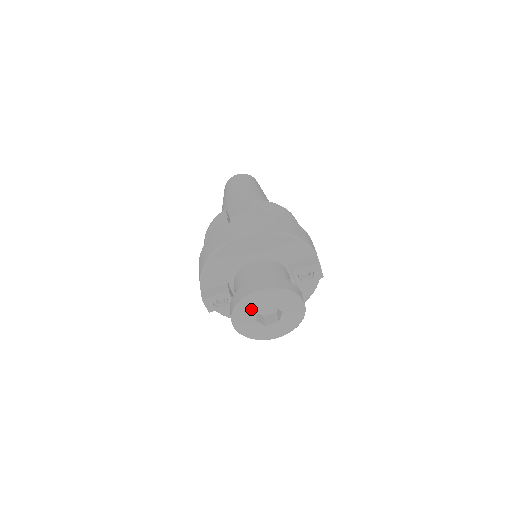
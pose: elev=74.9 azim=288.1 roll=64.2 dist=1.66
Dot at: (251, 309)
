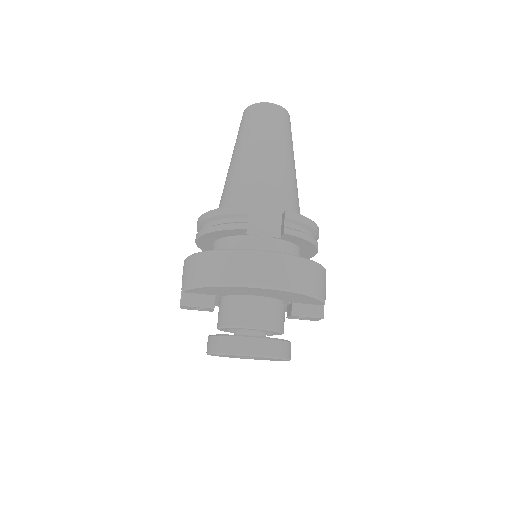
Dot at: occluded
